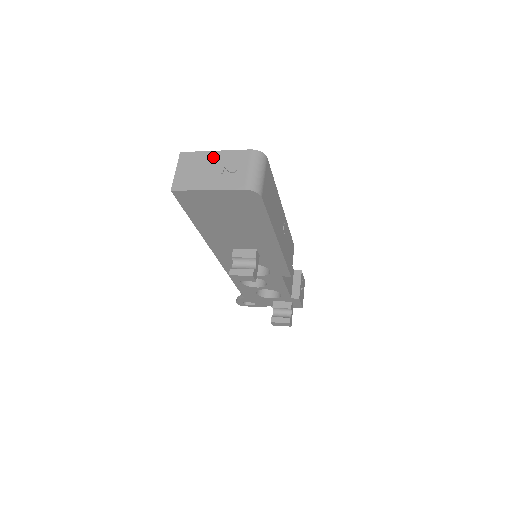
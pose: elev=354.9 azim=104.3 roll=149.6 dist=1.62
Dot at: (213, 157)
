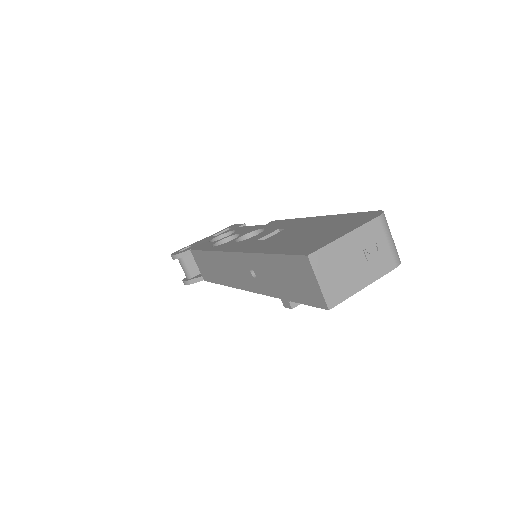
Dot at: (348, 244)
